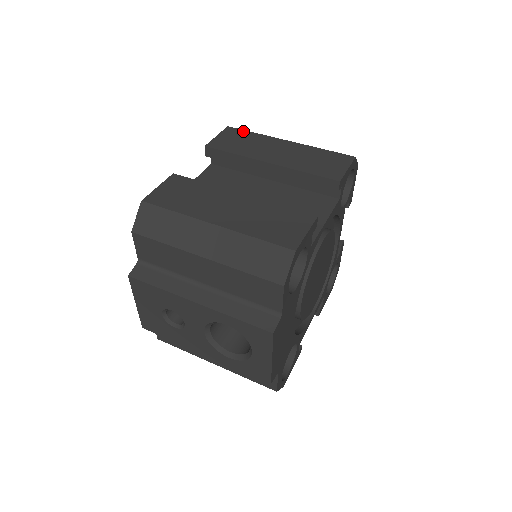
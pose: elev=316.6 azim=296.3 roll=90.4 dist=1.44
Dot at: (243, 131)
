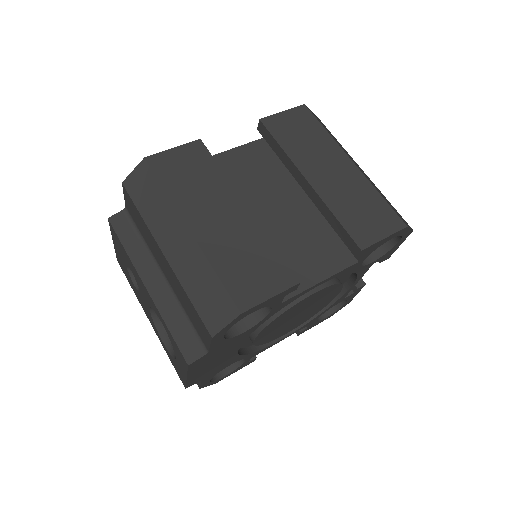
Dot at: (315, 120)
